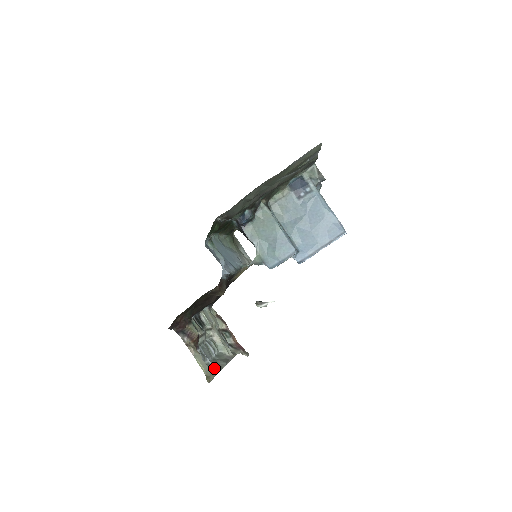
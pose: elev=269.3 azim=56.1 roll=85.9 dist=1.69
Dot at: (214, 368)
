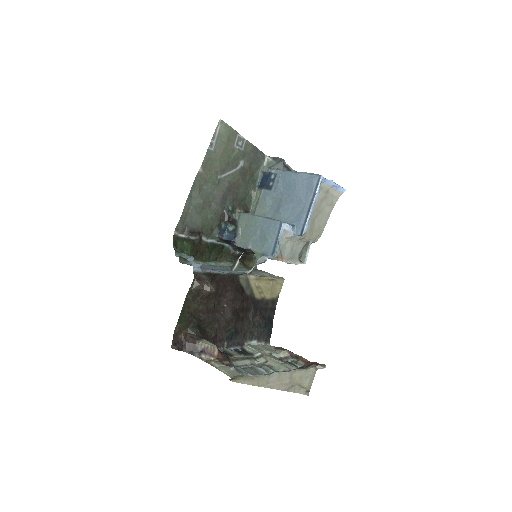
Dot at: occluded
